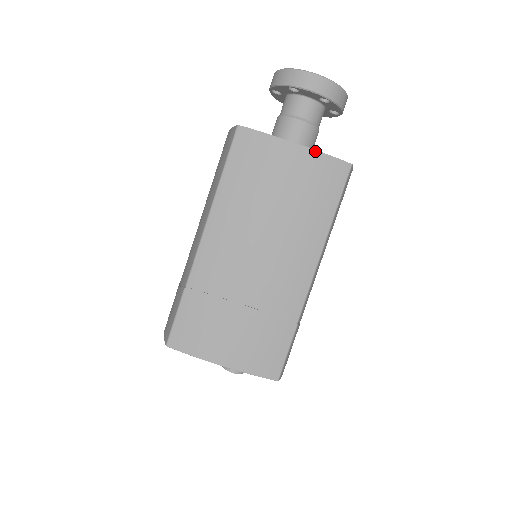
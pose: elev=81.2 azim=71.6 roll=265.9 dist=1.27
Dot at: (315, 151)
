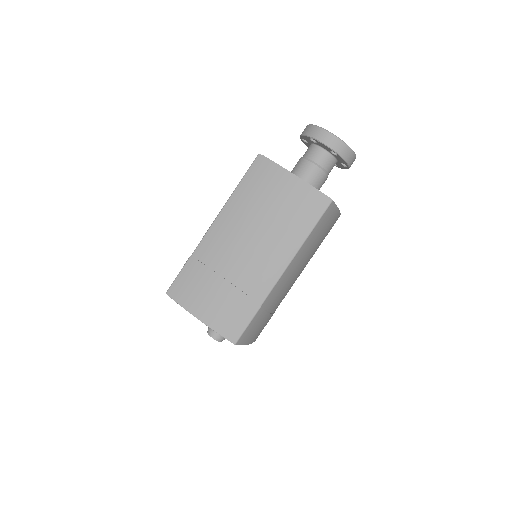
Dot at: (307, 184)
